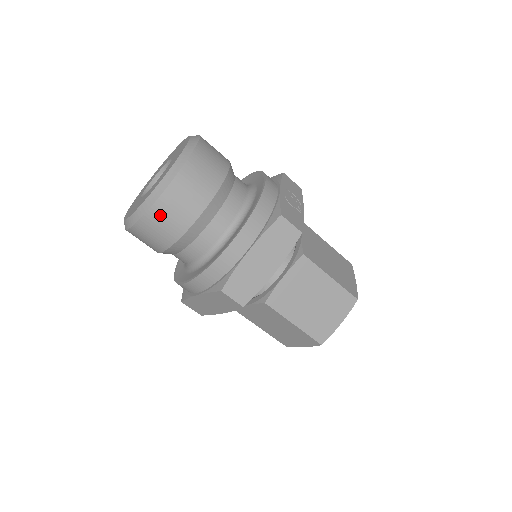
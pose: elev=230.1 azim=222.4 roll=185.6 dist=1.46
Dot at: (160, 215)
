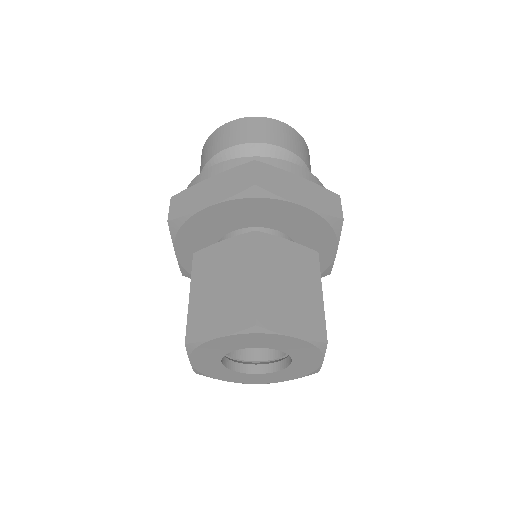
Dot at: (262, 124)
